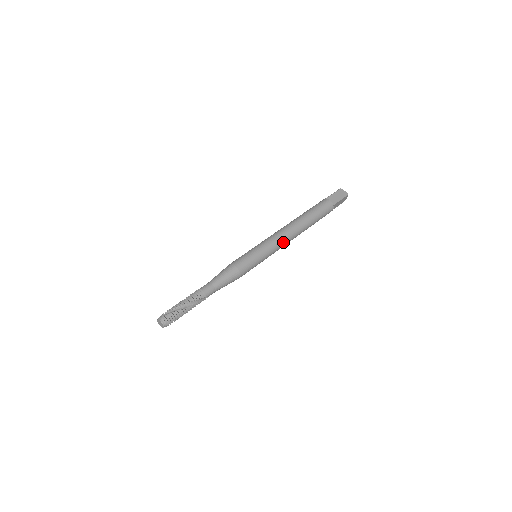
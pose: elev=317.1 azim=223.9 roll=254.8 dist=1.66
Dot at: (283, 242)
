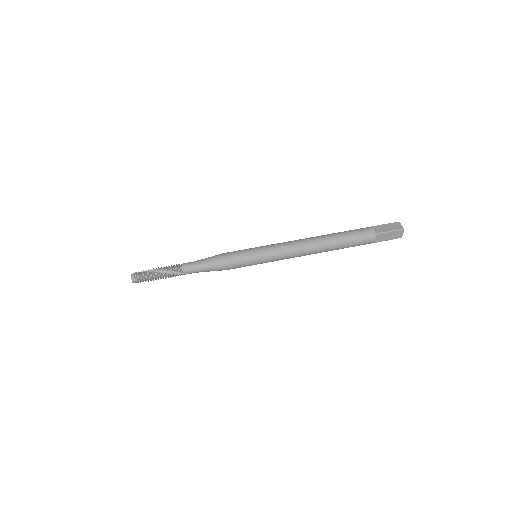
Dot at: (290, 251)
